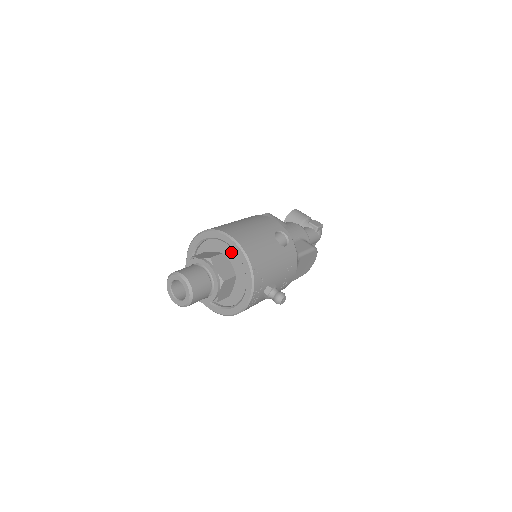
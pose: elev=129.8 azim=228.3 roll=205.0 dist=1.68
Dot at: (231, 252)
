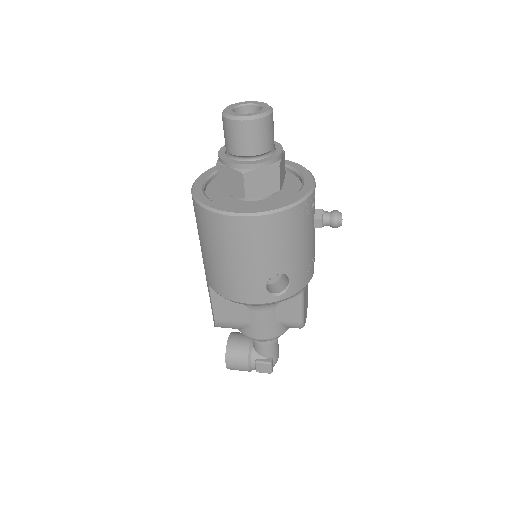
Dot at: occluded
